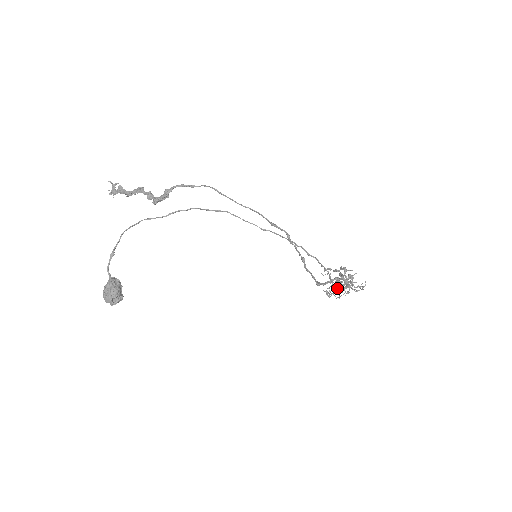
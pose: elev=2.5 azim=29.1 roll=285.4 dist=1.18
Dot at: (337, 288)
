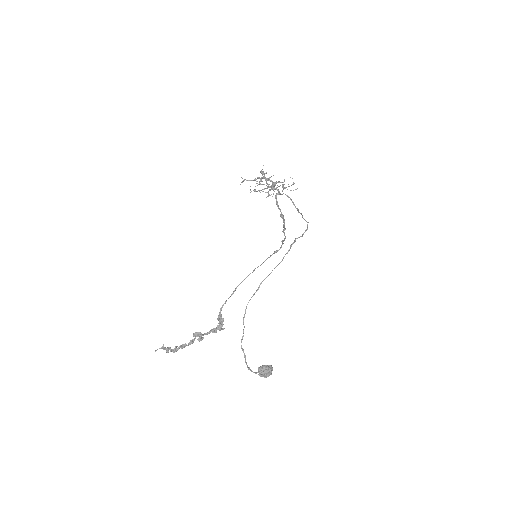
Dot at: occluded
